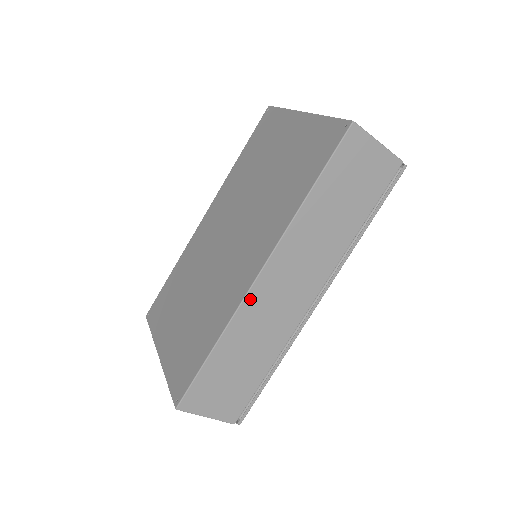
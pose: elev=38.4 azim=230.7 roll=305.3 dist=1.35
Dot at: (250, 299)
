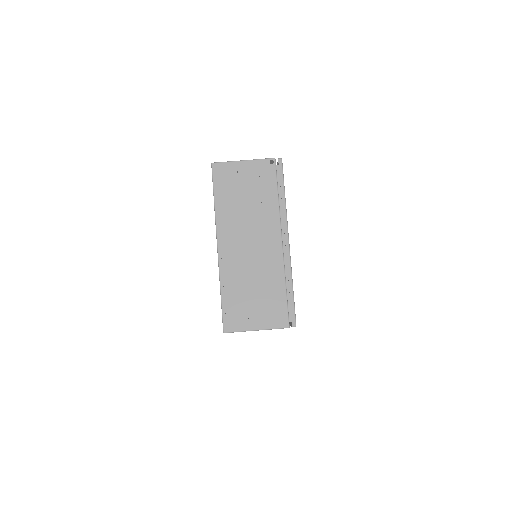
Dot at: occluded
